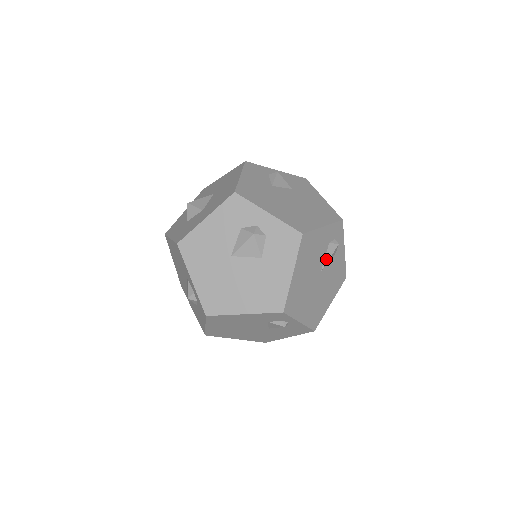
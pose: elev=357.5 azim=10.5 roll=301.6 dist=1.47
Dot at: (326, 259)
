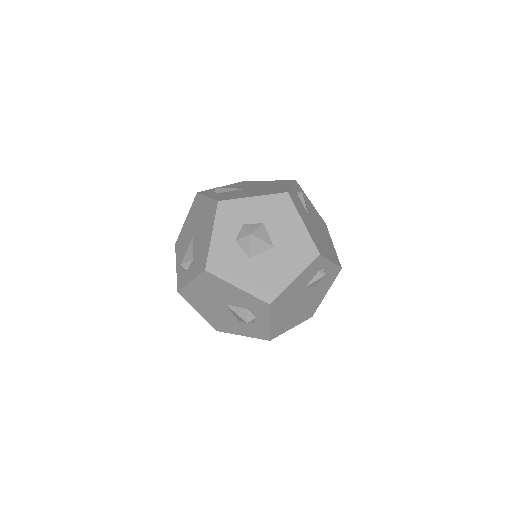
Dot at: occluded
